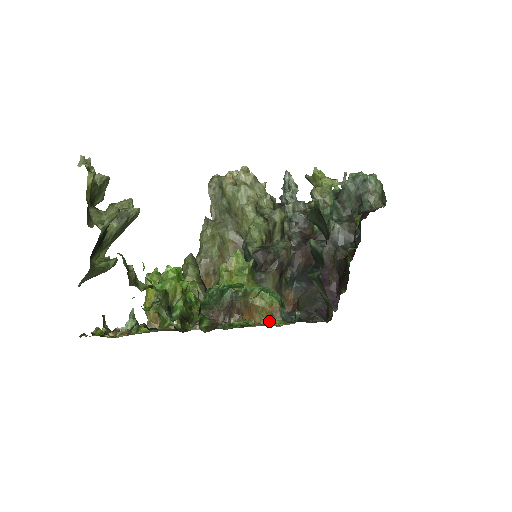
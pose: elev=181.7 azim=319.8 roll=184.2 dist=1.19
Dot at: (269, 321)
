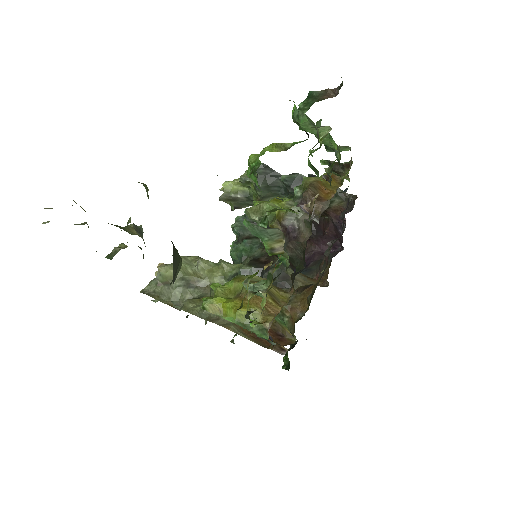
Dot at: (339, 184)
